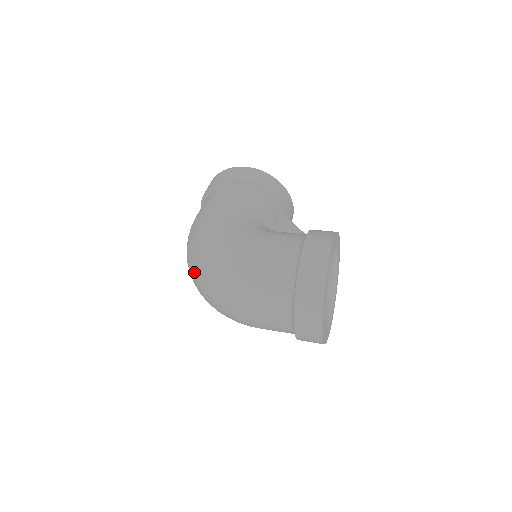
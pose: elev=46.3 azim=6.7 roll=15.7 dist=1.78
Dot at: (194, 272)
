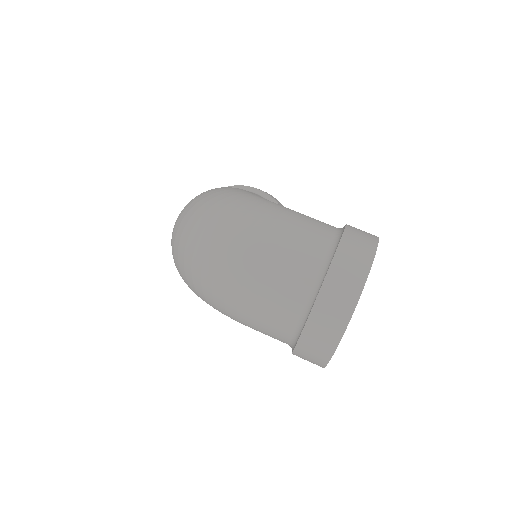
Dot at: (194, 217)
